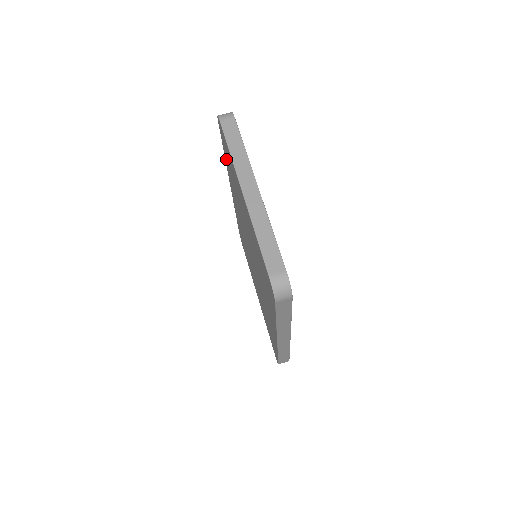
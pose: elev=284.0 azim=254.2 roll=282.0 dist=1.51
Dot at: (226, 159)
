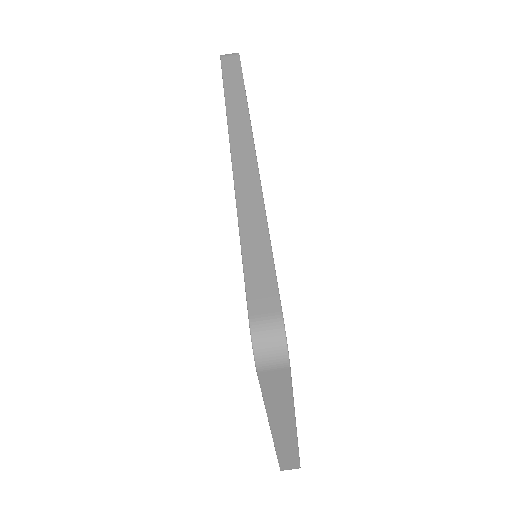
Dot at: occluded
